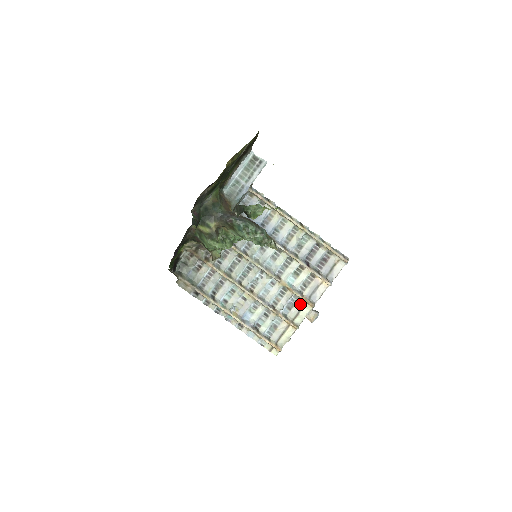
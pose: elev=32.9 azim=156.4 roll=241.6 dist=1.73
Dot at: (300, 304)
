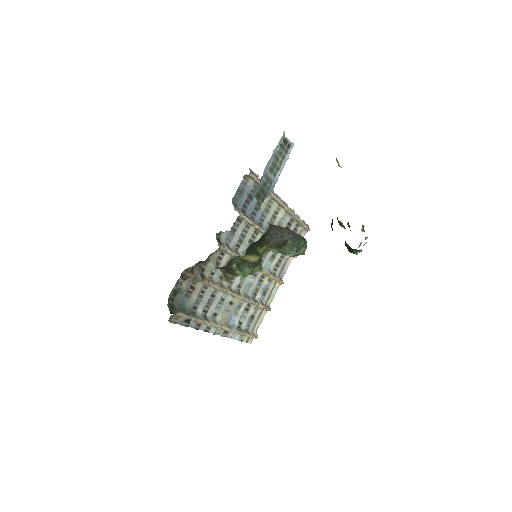
Dot at: (273, 285)
